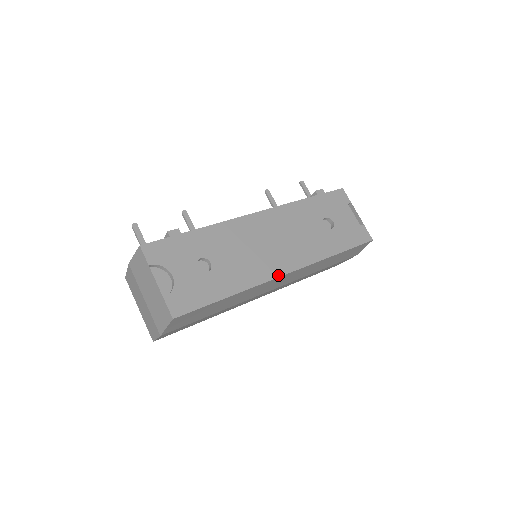
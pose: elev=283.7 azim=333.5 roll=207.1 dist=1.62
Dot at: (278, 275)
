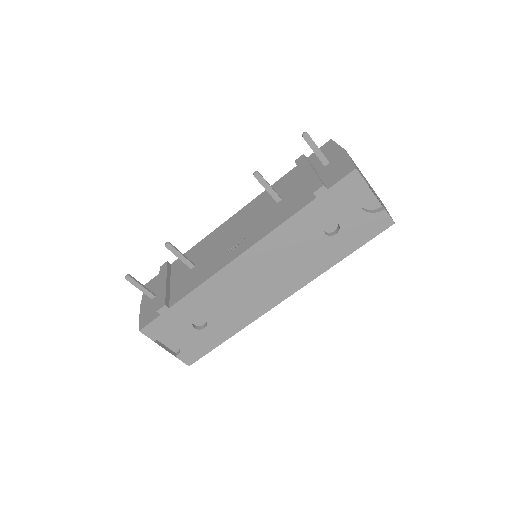
Dot at: (273, 305)
